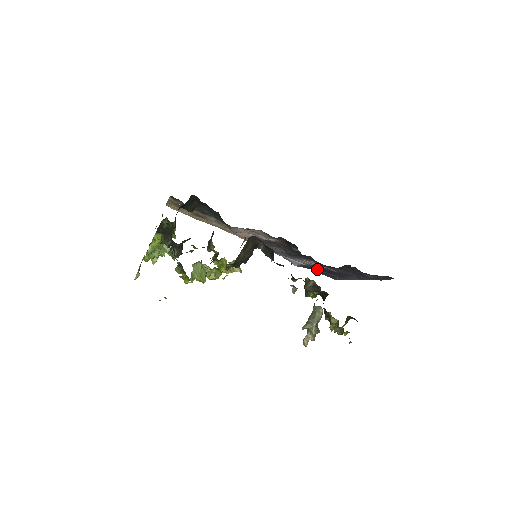
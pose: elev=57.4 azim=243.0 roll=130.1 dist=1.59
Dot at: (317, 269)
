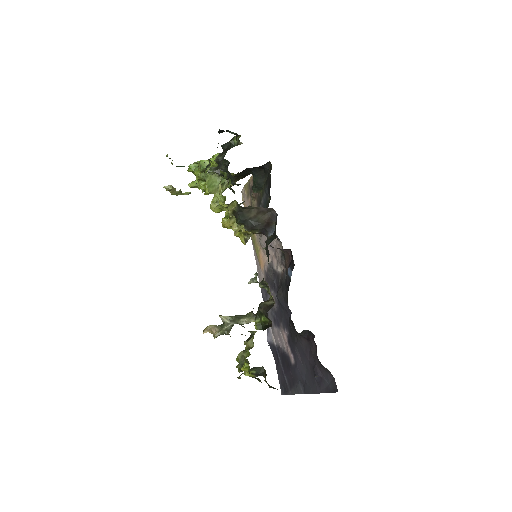
Dot at: (280, 359)
